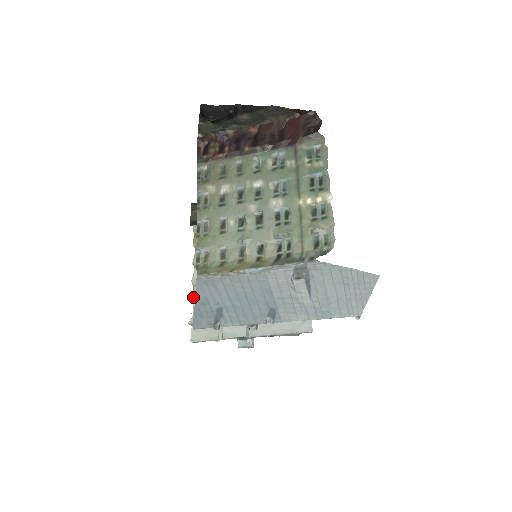
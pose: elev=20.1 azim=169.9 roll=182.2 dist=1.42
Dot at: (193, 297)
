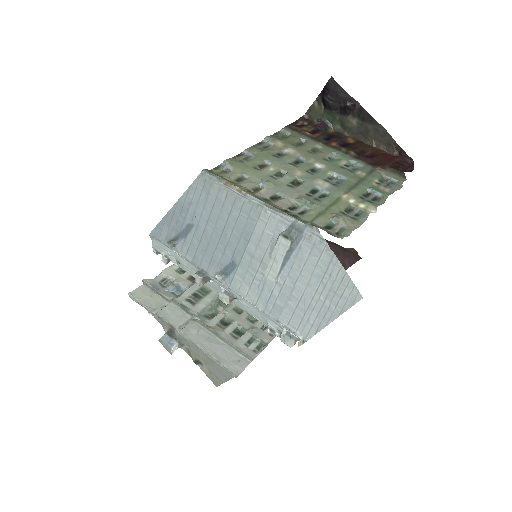
Dot at: (169, 267)
